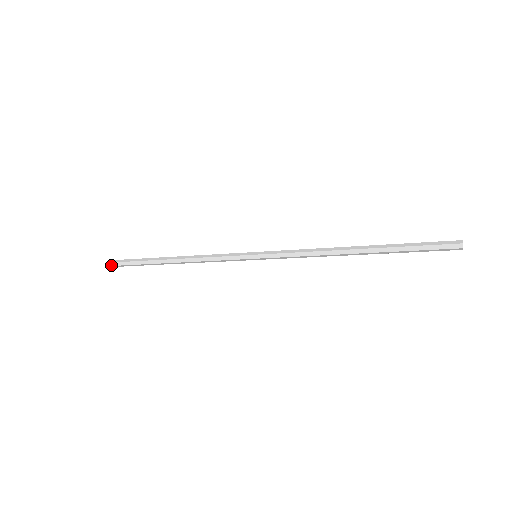
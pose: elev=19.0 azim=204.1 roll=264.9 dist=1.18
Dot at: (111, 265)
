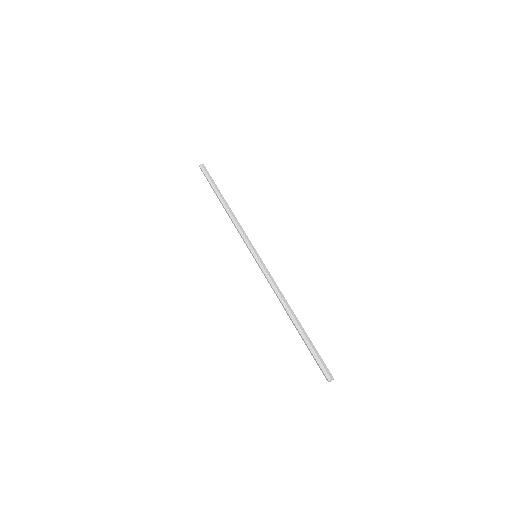
Dot at: (200, 168)
